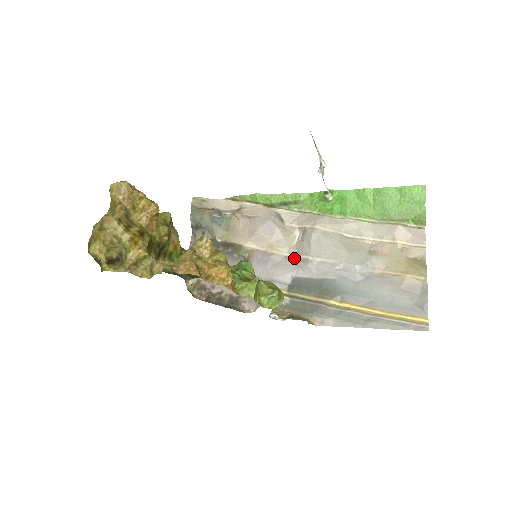
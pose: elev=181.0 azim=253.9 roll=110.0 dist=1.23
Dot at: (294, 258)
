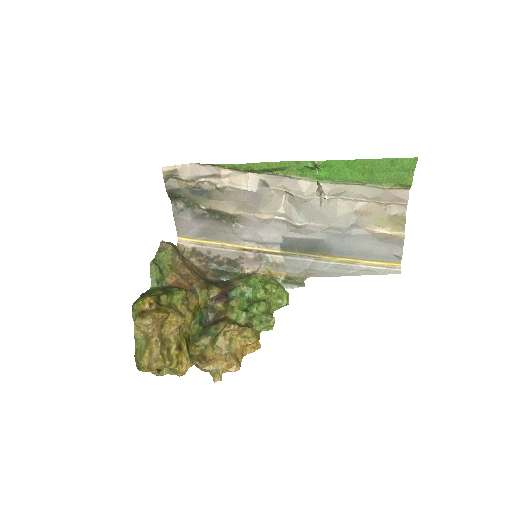
Dot at: (283, 220)
